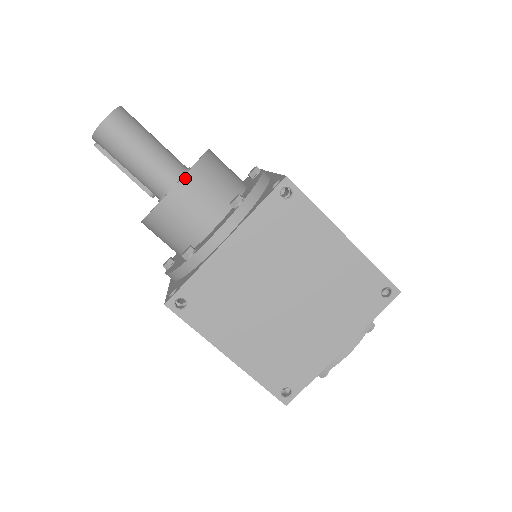
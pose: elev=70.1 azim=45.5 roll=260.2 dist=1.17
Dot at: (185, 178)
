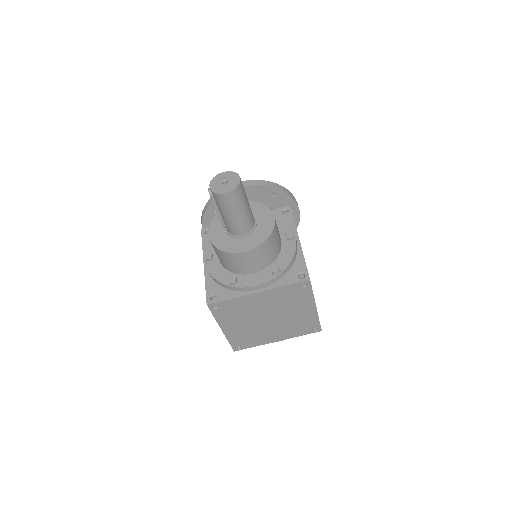
Dot at: (256, 248)
